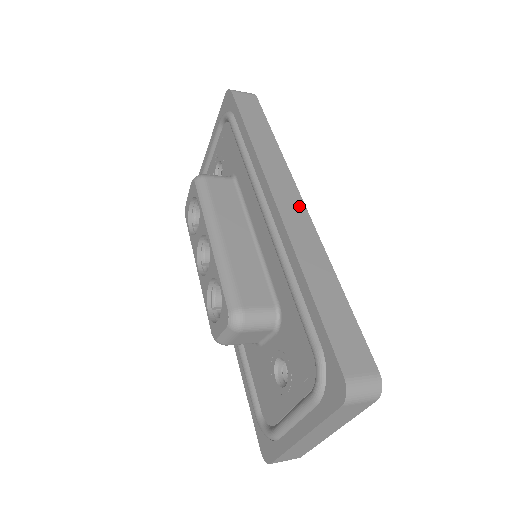
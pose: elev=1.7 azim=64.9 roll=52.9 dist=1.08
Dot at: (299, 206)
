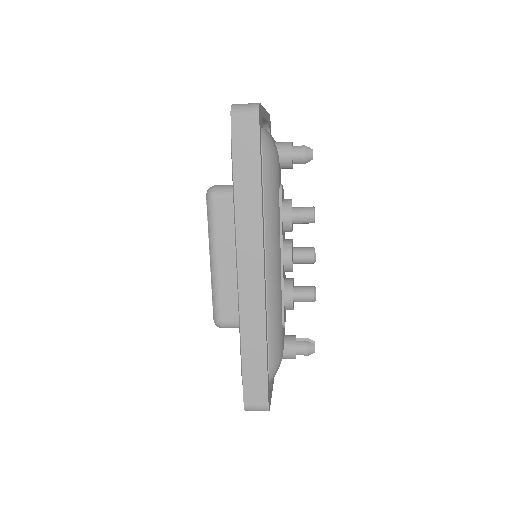
Dot at: (258, 277)
